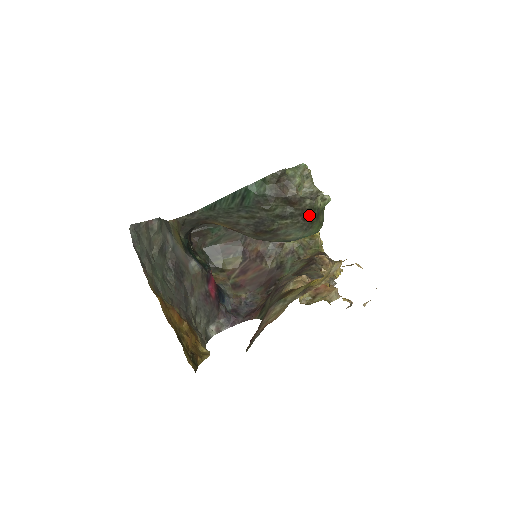
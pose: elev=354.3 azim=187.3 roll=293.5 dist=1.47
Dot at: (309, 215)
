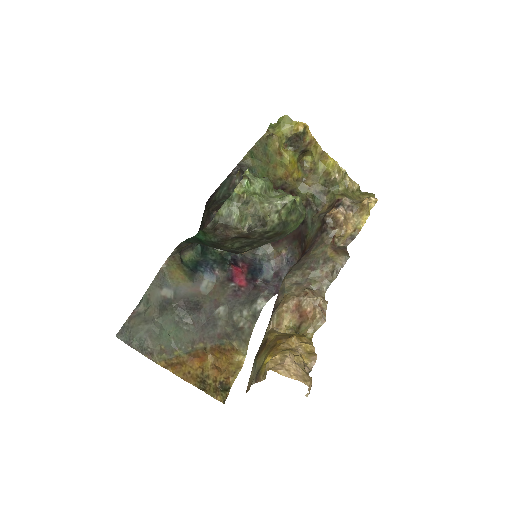
Dot at: (271, 234)
